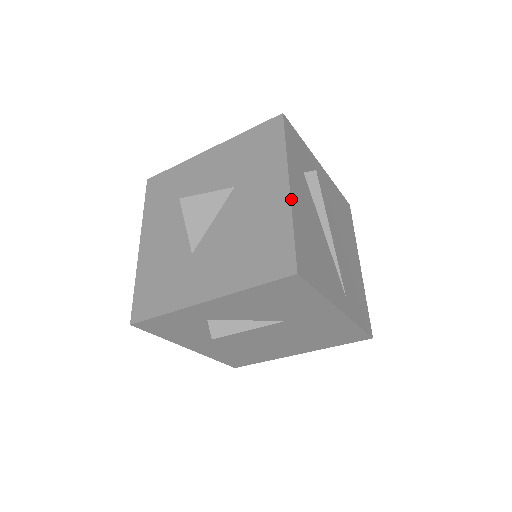
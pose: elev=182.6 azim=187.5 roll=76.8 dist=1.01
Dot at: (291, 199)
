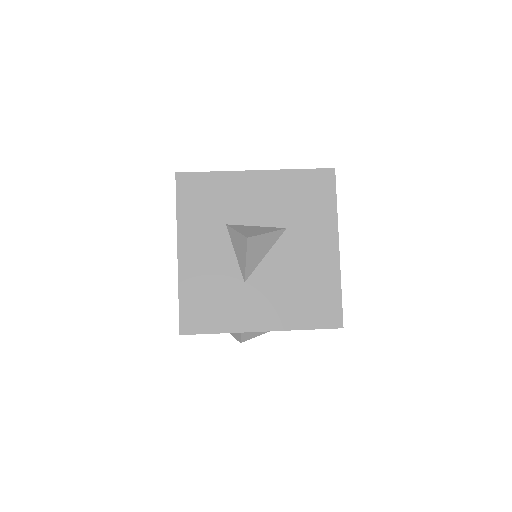
Dot at: occluded
